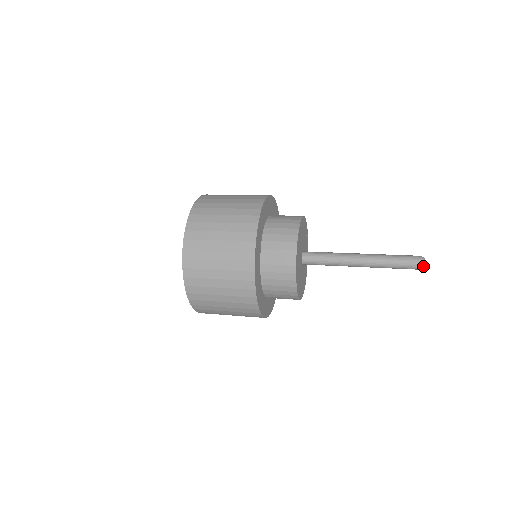
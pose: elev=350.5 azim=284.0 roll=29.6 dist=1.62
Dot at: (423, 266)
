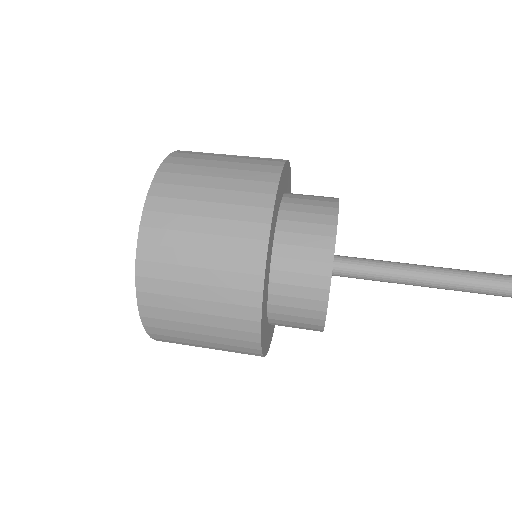
Dot at: out of frame
